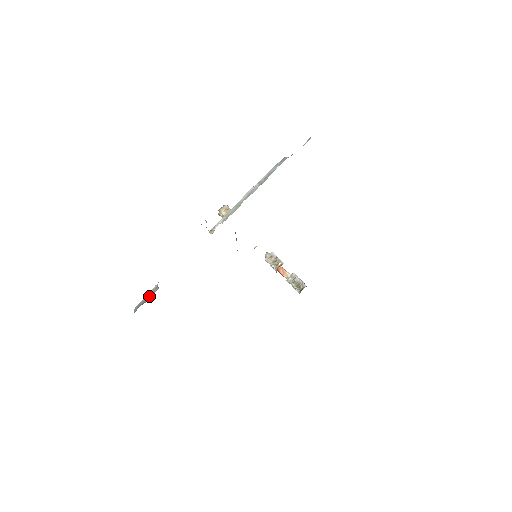
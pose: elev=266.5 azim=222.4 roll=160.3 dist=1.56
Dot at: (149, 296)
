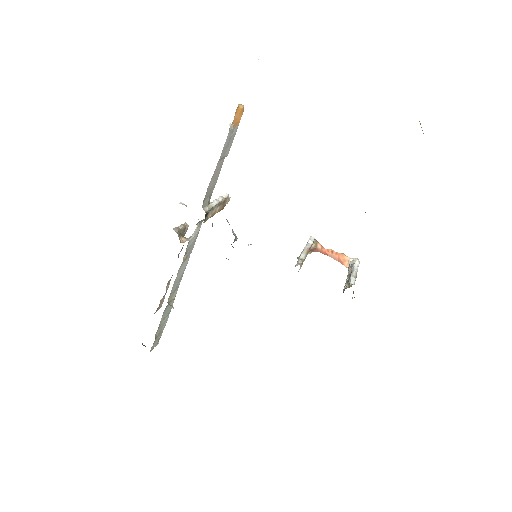
Dot at: occluded
